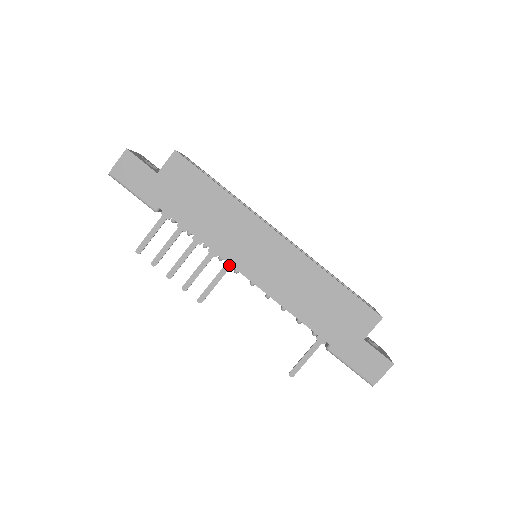
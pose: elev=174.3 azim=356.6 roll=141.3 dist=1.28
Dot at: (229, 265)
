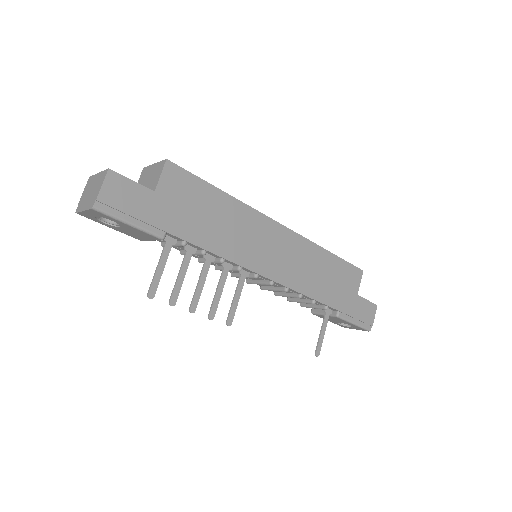
Dot at: (245, 273)
